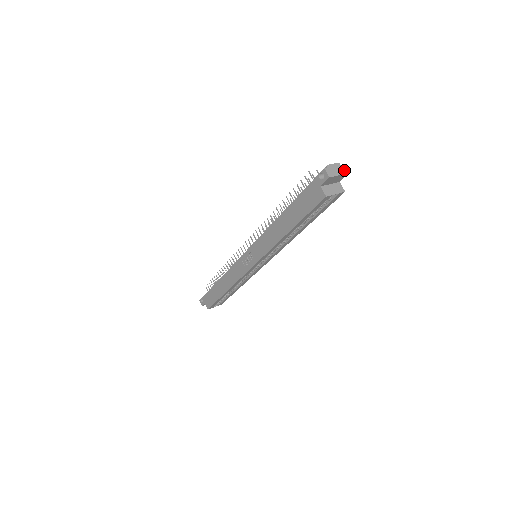
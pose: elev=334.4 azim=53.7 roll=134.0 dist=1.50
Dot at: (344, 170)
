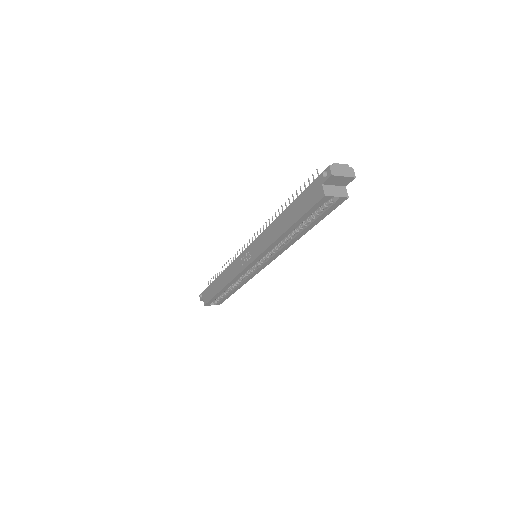
Dot at: (351, 173)
